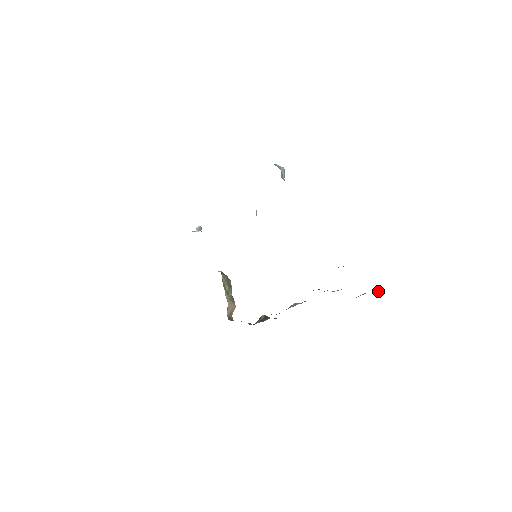
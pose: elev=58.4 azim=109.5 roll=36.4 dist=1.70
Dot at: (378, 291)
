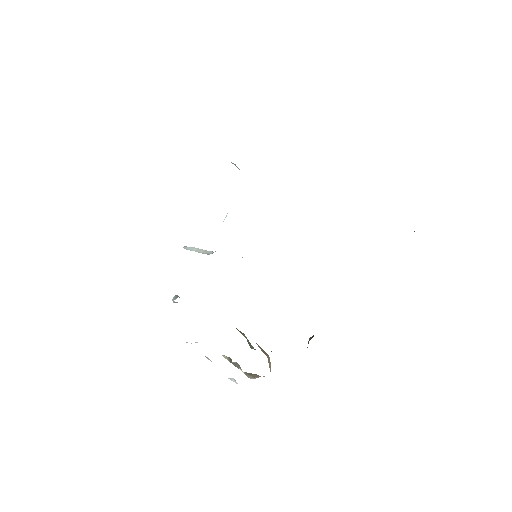
Dot at: occluded
